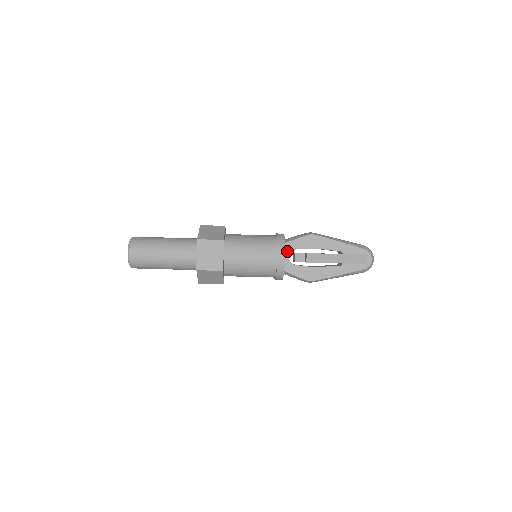
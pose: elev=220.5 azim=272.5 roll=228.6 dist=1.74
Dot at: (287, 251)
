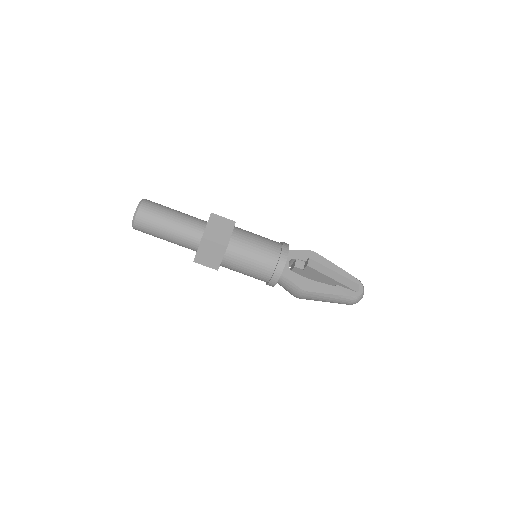
Dot at: (288, 257)
